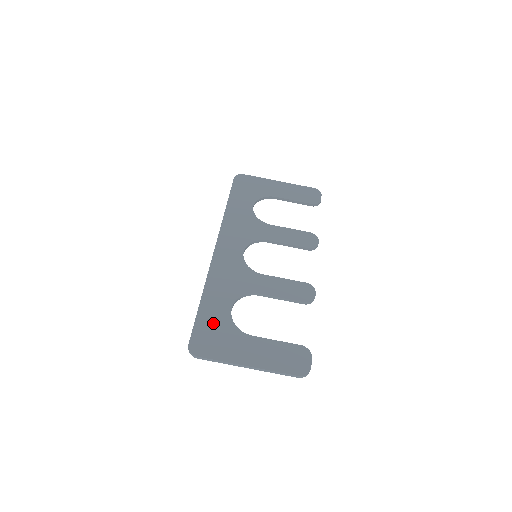
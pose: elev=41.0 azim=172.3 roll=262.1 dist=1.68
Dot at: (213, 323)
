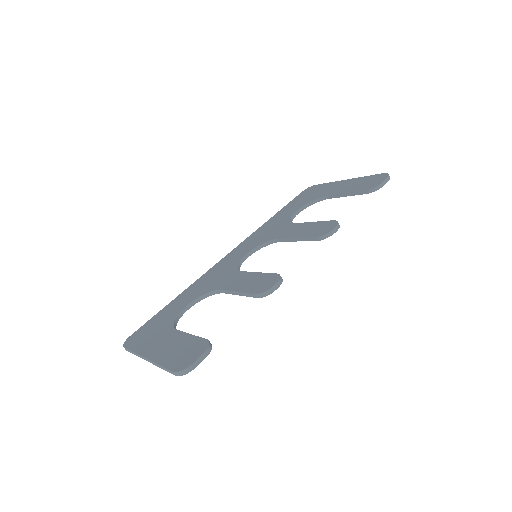
Dot at: (161, 319)
